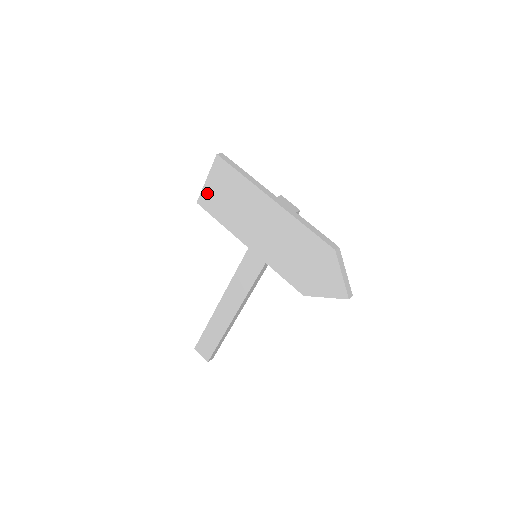
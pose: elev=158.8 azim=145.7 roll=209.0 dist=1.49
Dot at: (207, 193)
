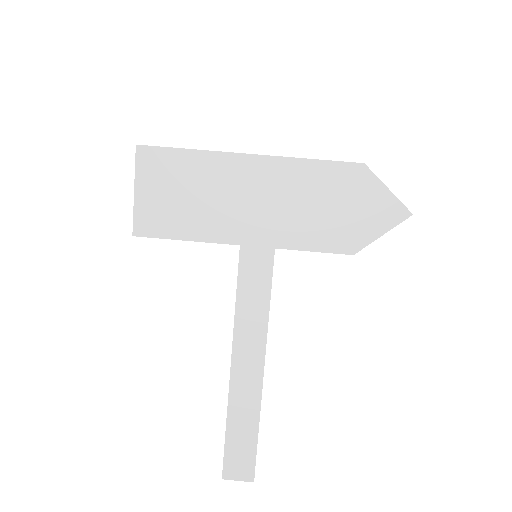
Dot at: (144, 210)
